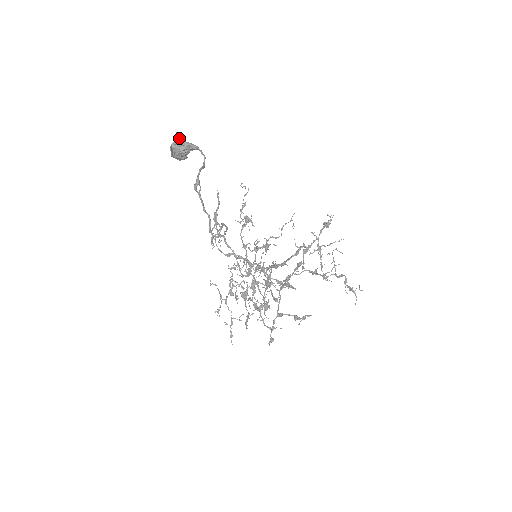
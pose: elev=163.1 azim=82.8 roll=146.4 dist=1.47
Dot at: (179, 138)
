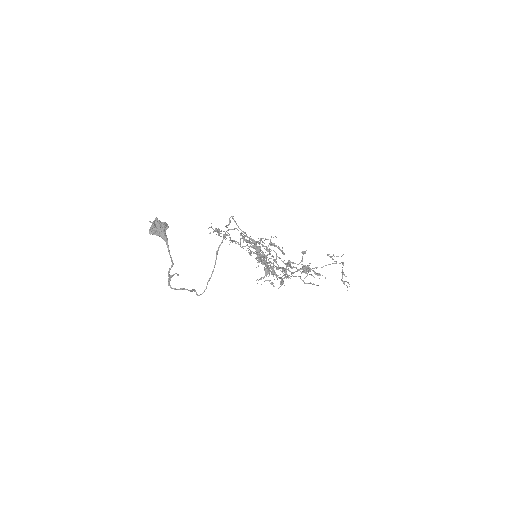
Dot at: (153, 226)
